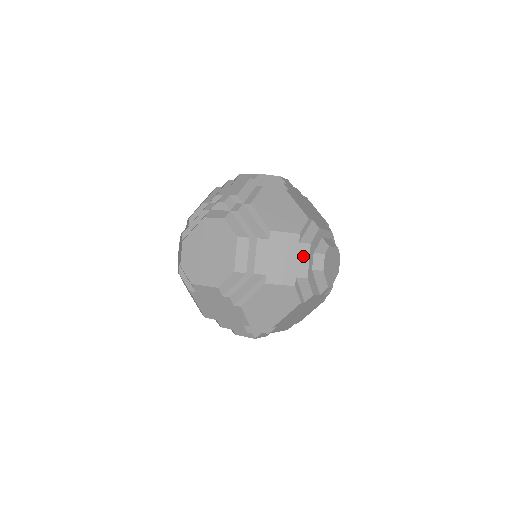
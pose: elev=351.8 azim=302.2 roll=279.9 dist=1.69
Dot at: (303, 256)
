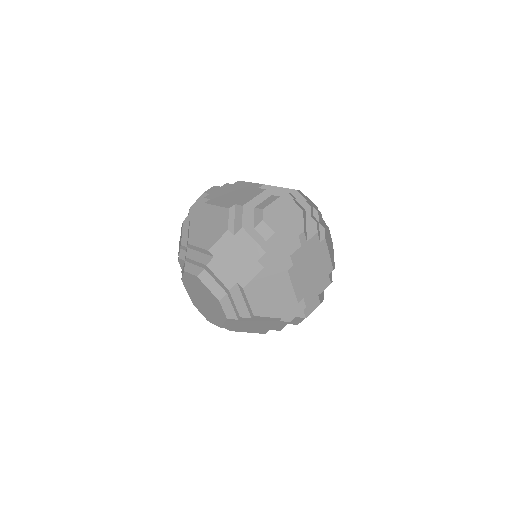
Dot at: (246, 241)
